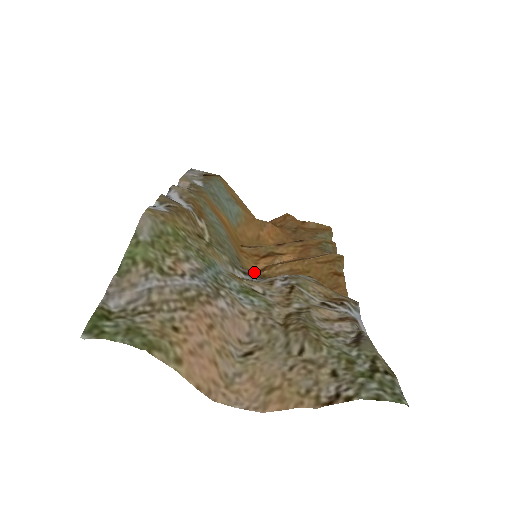
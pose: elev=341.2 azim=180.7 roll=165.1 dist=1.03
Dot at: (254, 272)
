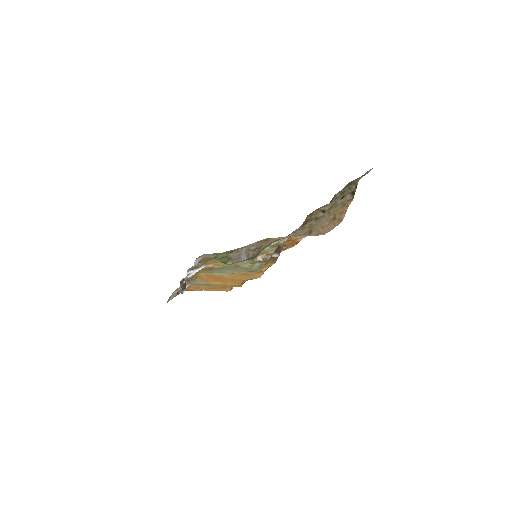
Dot at: occluded
